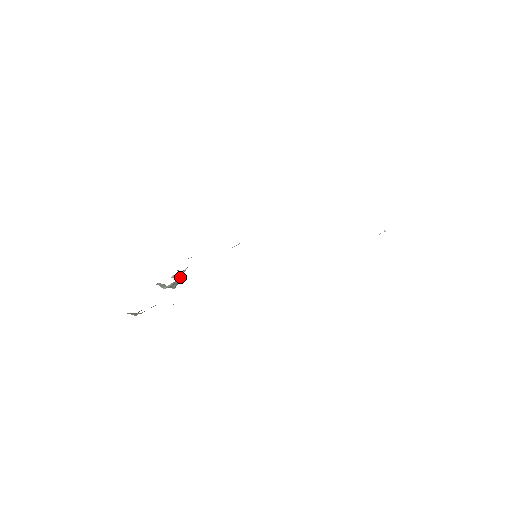
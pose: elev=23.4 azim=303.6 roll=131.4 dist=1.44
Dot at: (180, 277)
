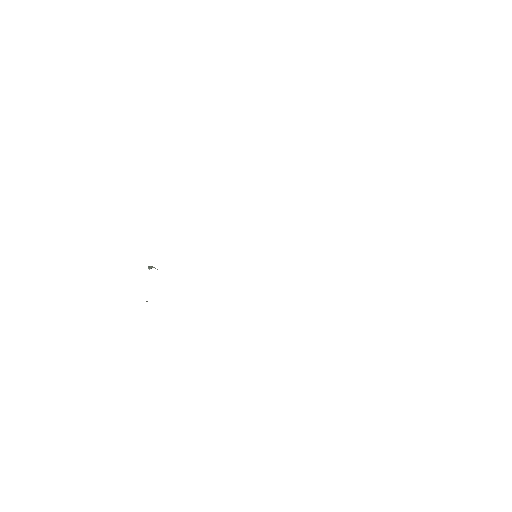
Dot at: occluded
